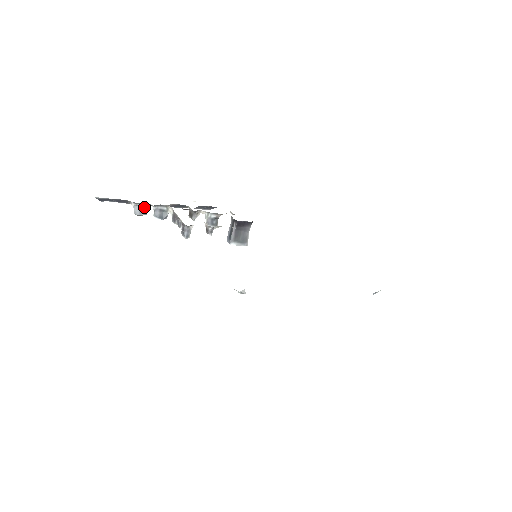
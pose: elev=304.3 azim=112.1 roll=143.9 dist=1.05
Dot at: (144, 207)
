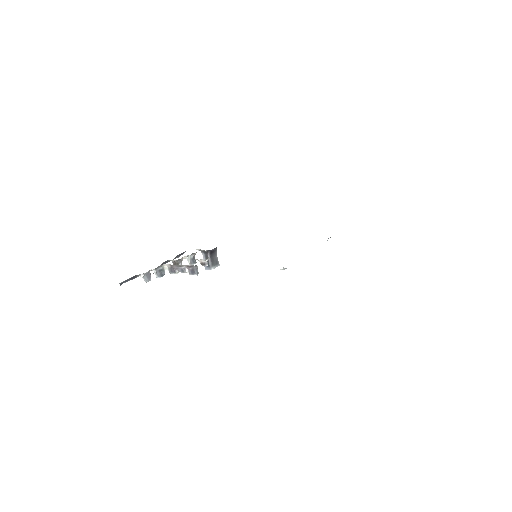
Dot at: (149, 274)
